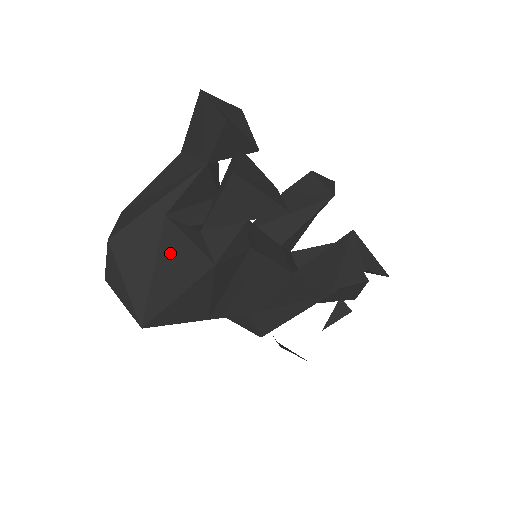
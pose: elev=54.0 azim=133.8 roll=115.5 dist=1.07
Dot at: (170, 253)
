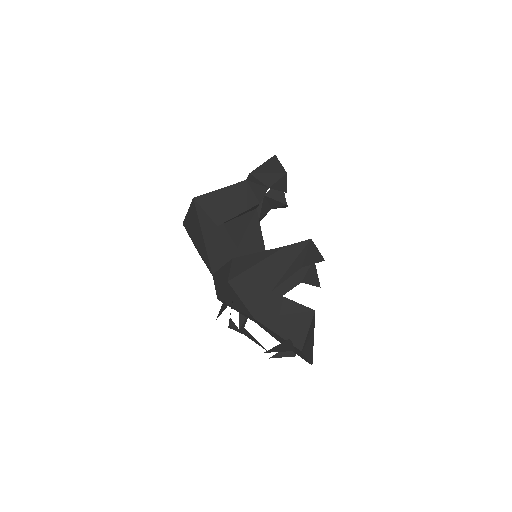
Dot at: occluded
